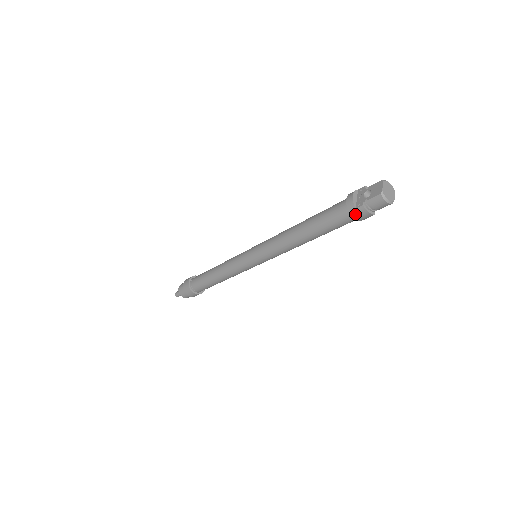
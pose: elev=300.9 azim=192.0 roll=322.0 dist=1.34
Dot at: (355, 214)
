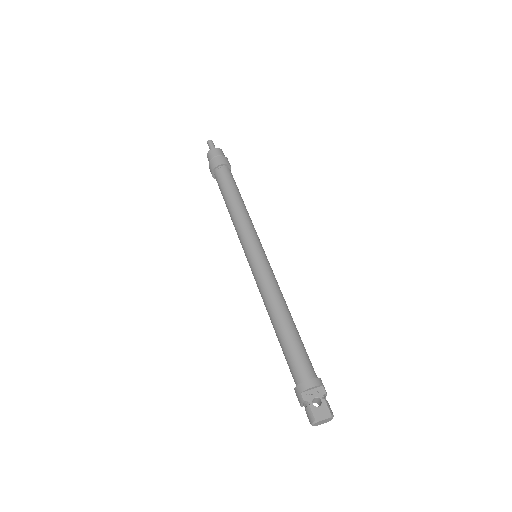
Dot at: (297, 391)
